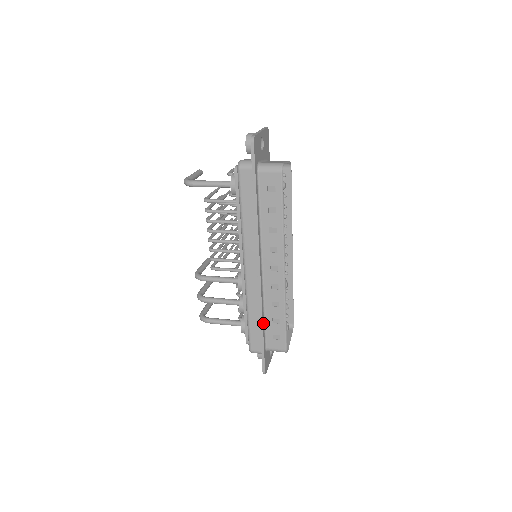
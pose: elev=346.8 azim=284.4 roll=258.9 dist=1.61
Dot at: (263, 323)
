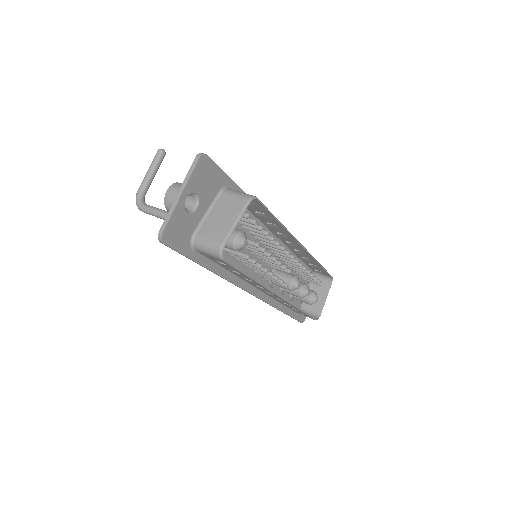
Dot at: (281, 308)
